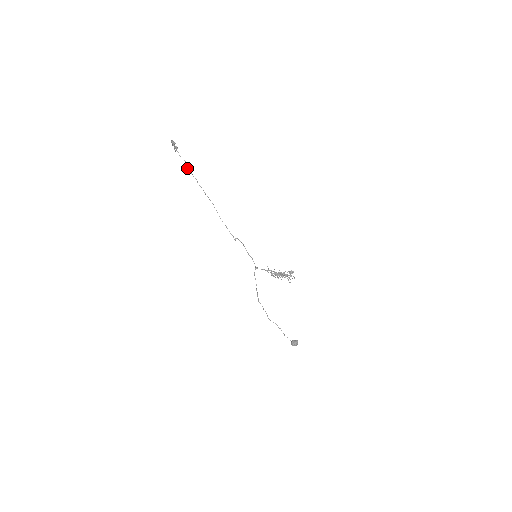
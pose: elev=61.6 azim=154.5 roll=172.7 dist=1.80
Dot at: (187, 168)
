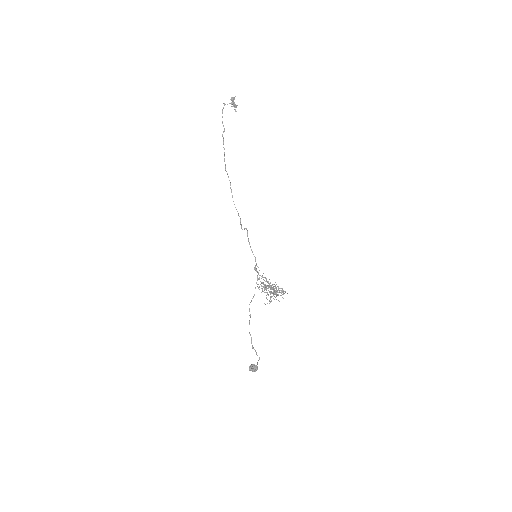
Dot at: (222, 135)
